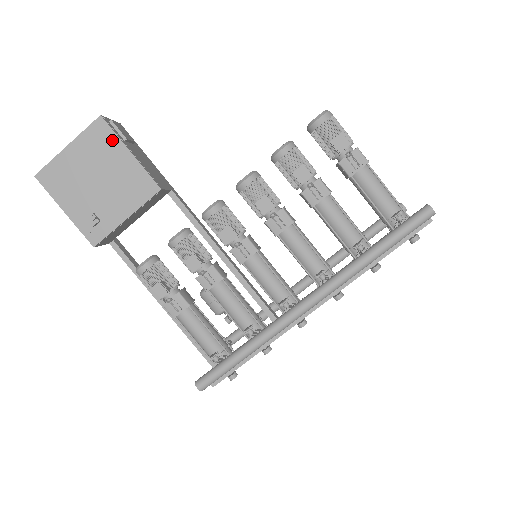
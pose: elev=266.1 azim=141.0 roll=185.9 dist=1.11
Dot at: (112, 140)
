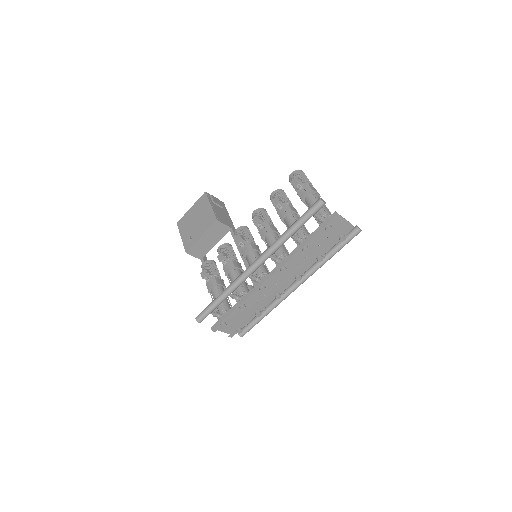
Dot at: (206, 201)
